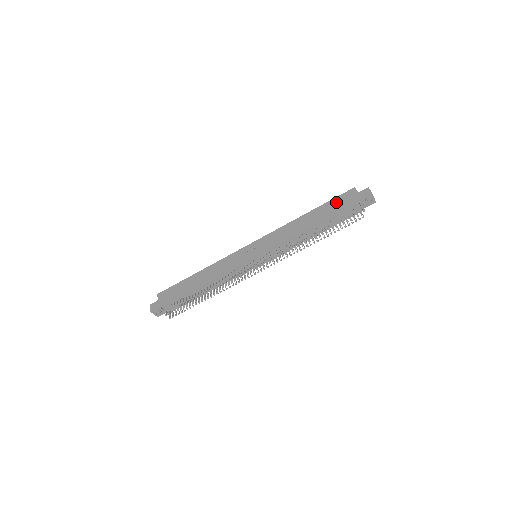
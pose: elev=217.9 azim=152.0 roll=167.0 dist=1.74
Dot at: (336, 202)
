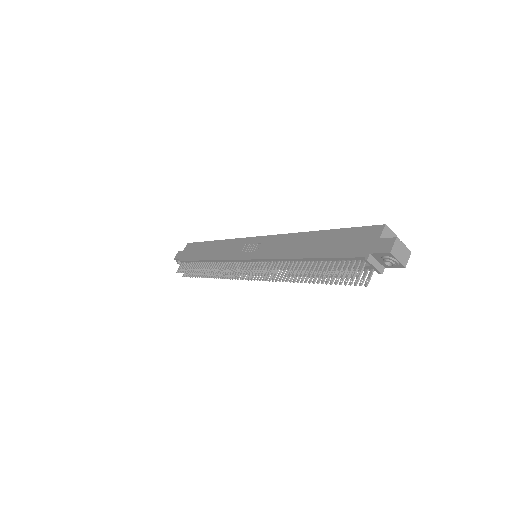
Dot at: (349, 236)
